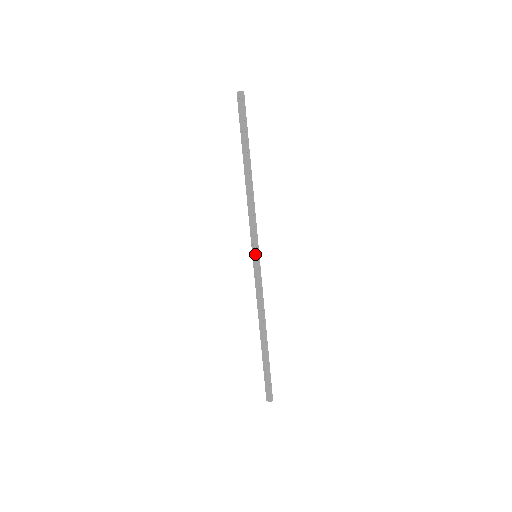
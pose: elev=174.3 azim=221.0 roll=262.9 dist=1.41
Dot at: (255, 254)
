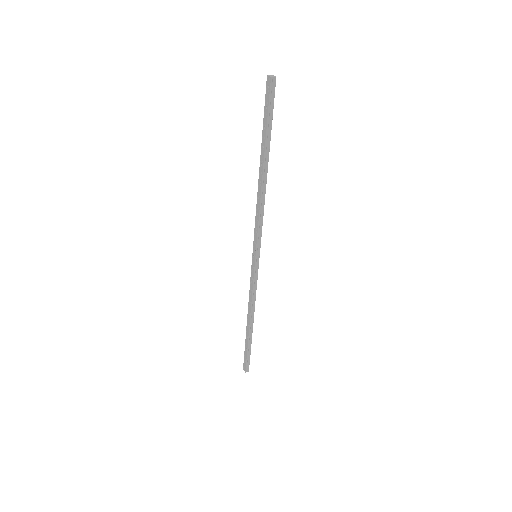
Dot at: (255, 255)
